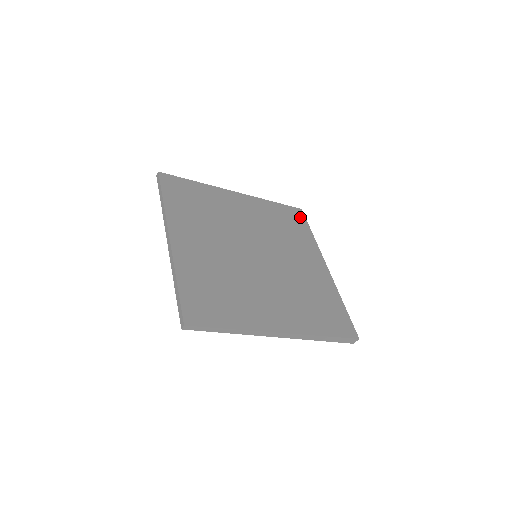
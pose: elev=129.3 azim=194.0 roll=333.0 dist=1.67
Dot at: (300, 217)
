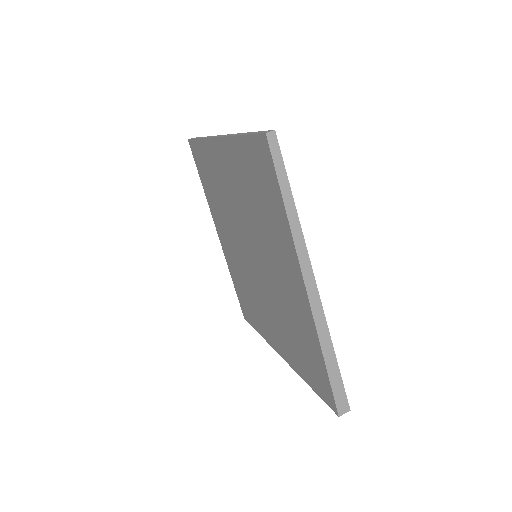
Dot at: occluded
